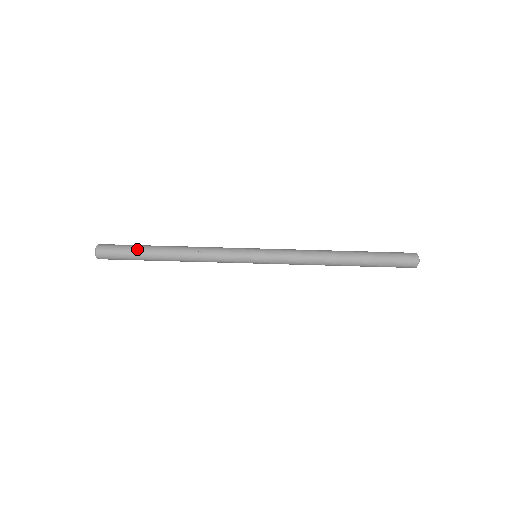
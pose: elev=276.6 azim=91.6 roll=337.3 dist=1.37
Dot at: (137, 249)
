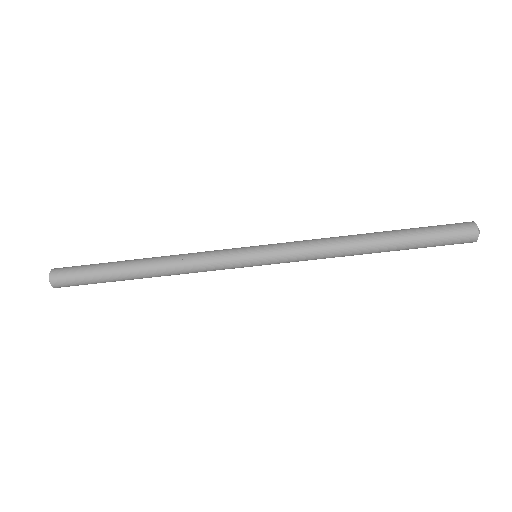
Dot at: (101, 271)
